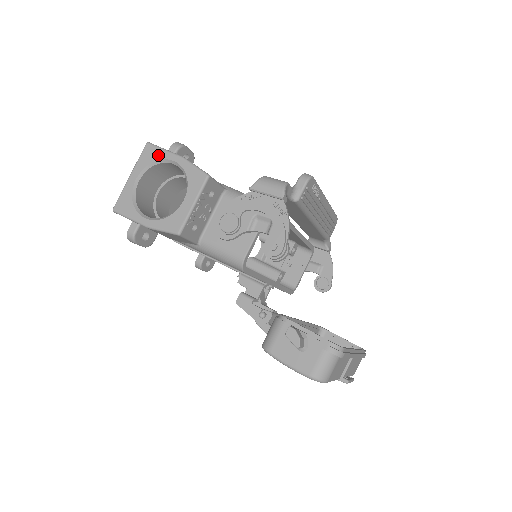
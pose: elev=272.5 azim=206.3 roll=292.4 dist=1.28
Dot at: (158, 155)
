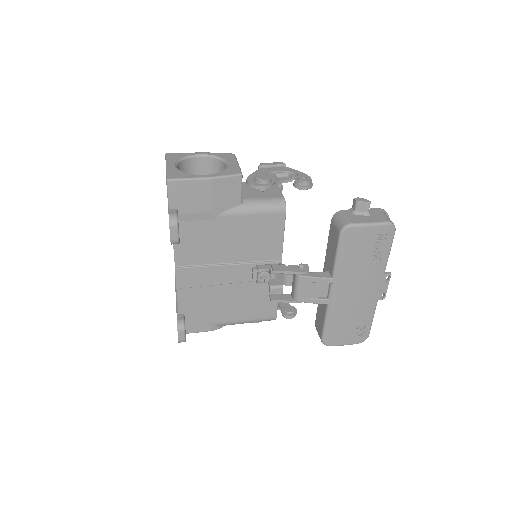
Dot at: (183, 155)
